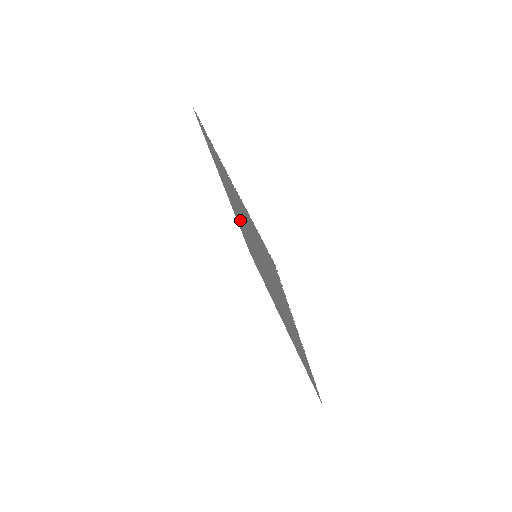
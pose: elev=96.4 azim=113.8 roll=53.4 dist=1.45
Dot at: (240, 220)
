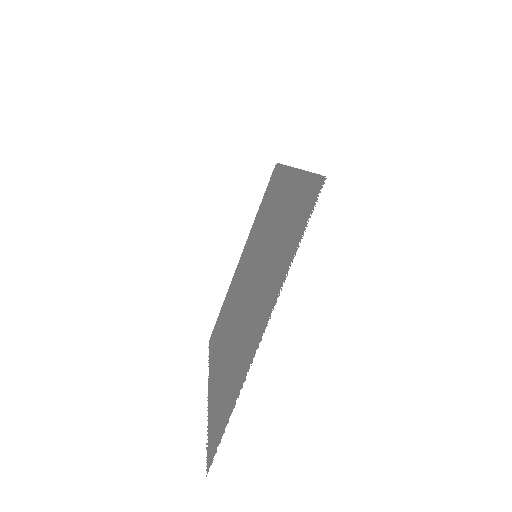
Dot at: (270, 235)
